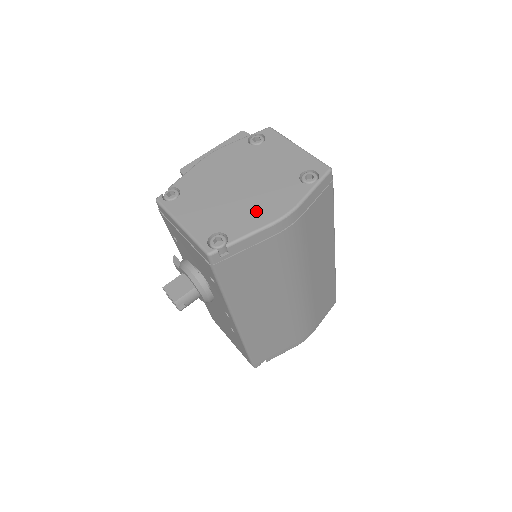
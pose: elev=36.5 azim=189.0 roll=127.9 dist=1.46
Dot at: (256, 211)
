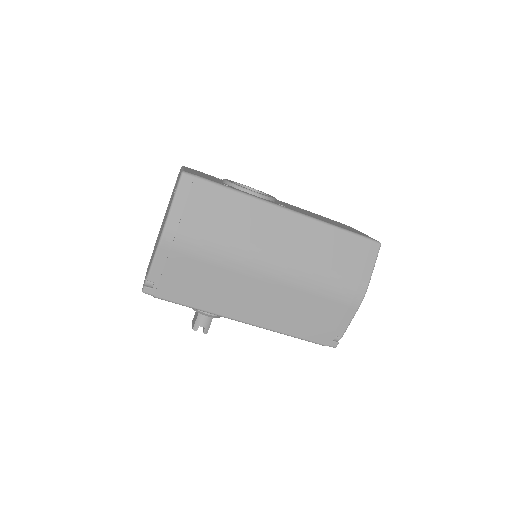
Dot at: occluded
